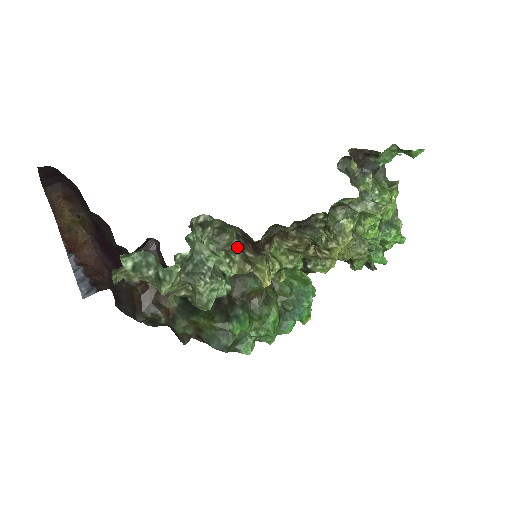
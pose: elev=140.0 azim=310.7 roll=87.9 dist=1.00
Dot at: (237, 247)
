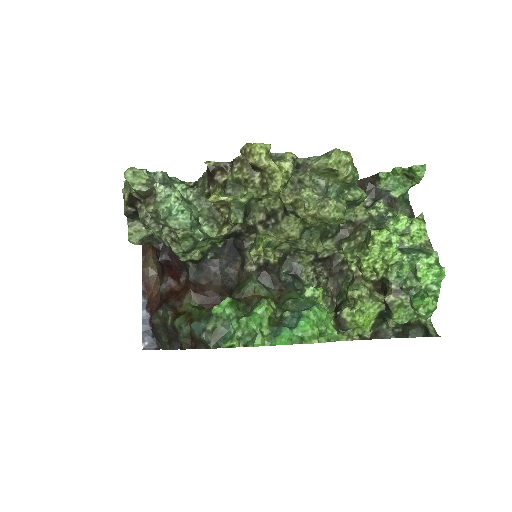
Dot at: occluded
